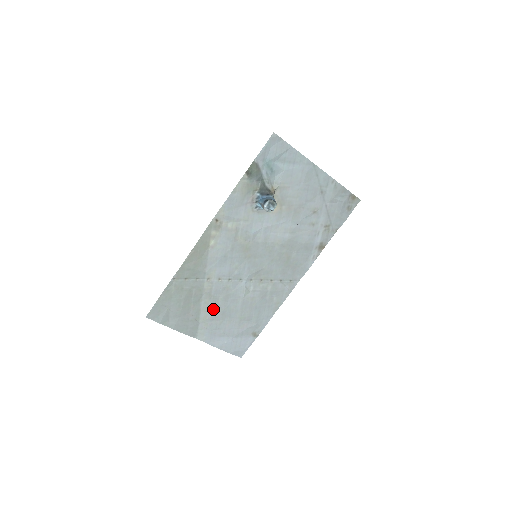
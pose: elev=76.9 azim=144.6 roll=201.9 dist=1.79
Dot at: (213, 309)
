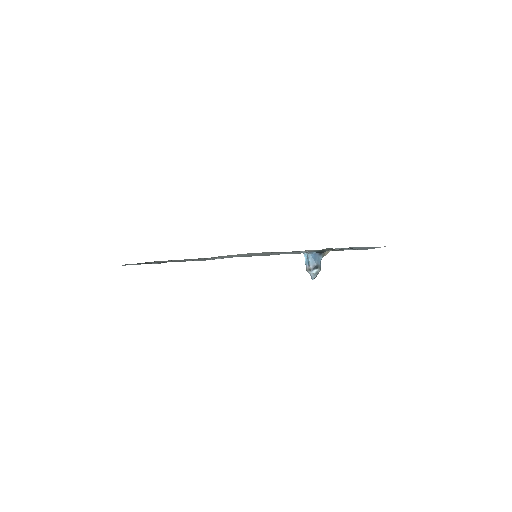
Dot at: occluded
